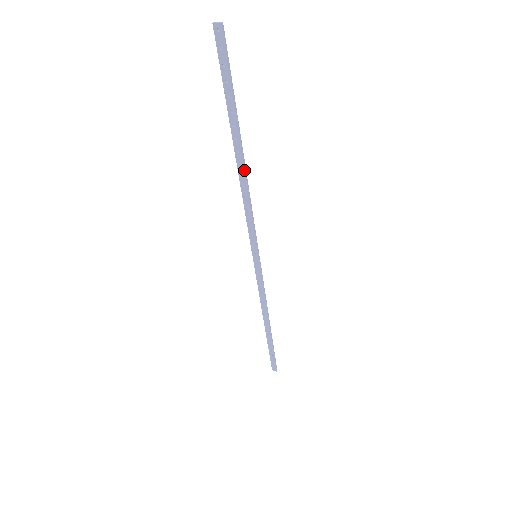
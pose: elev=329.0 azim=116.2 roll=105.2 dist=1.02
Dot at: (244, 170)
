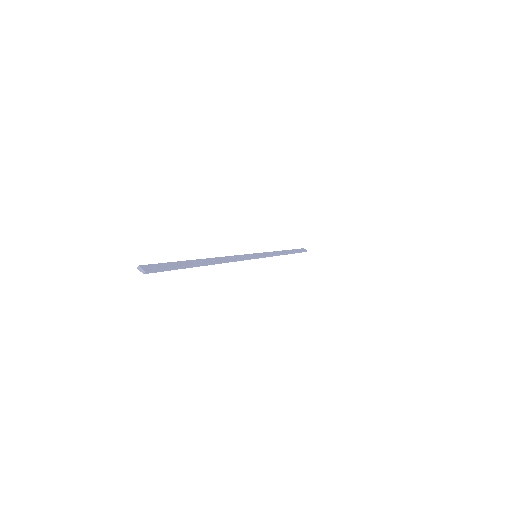
Dot at: occluded
